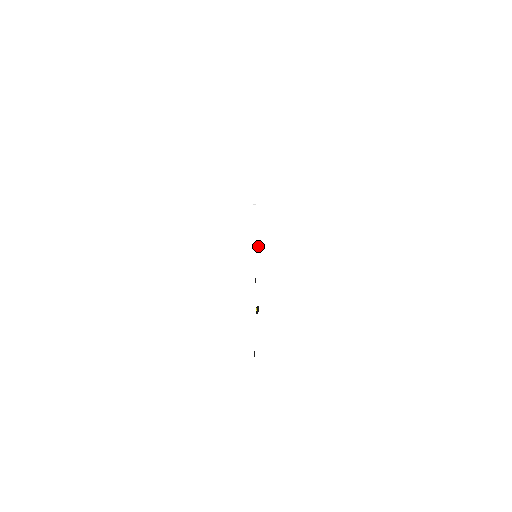
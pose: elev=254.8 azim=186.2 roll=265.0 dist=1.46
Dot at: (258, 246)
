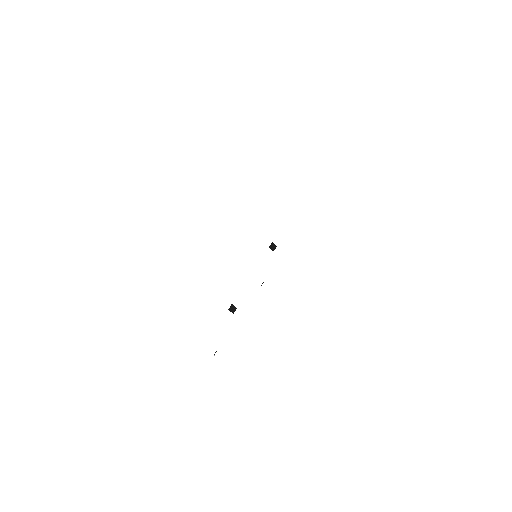
Dot at: (271, 248)
